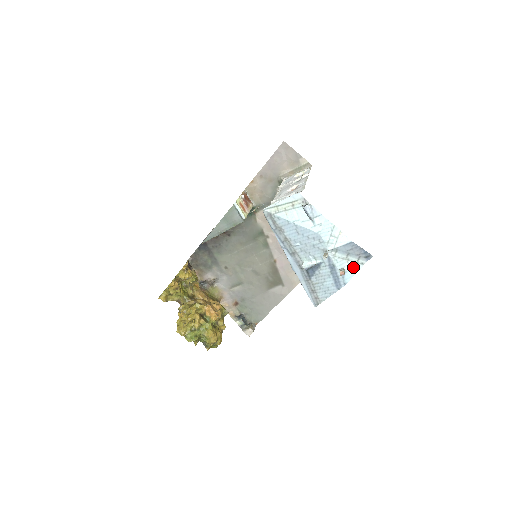
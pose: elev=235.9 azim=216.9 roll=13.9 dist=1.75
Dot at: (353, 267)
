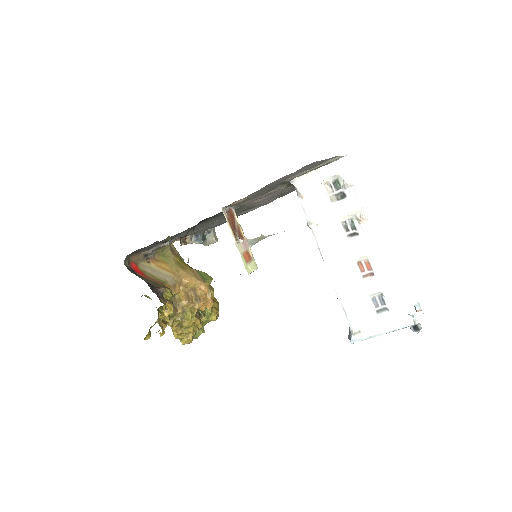
Dot at: occluded
